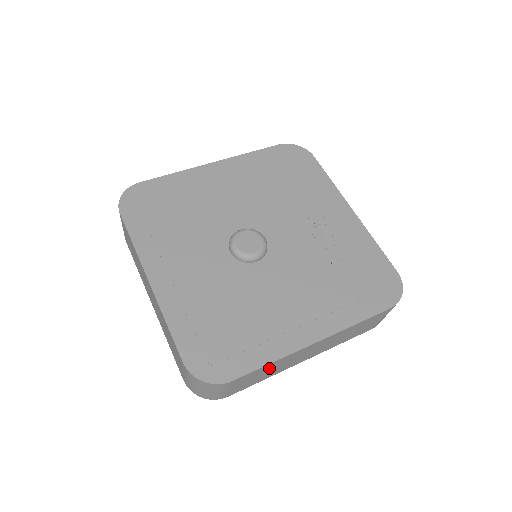
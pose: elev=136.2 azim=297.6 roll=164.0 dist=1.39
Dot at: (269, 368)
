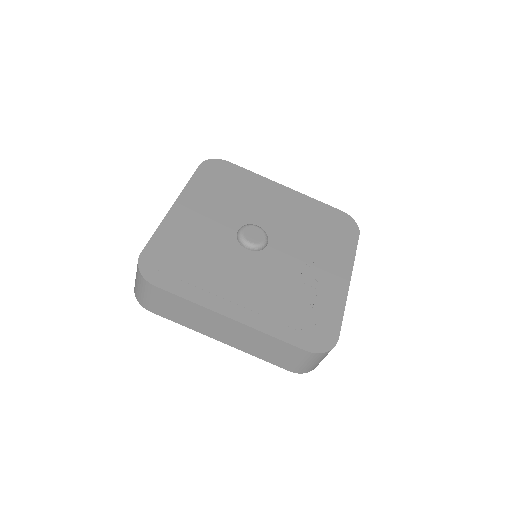
Dot at: (187, 308)
